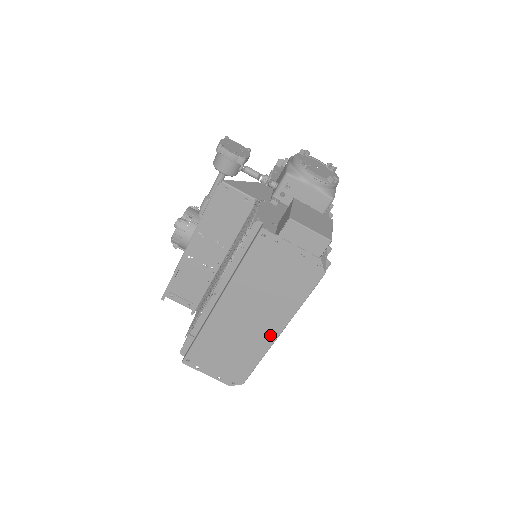
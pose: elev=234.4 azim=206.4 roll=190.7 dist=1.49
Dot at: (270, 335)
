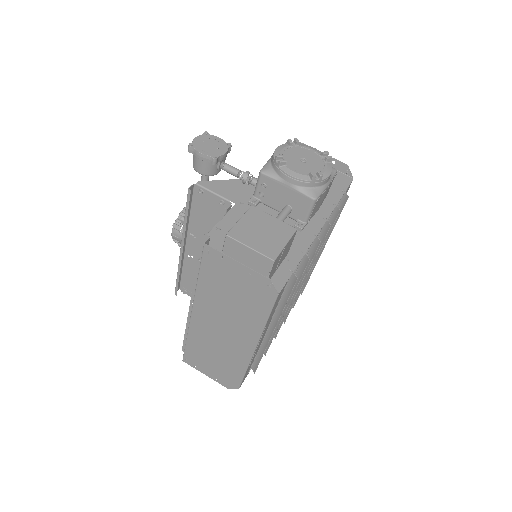
Dot at: (246, 348)
